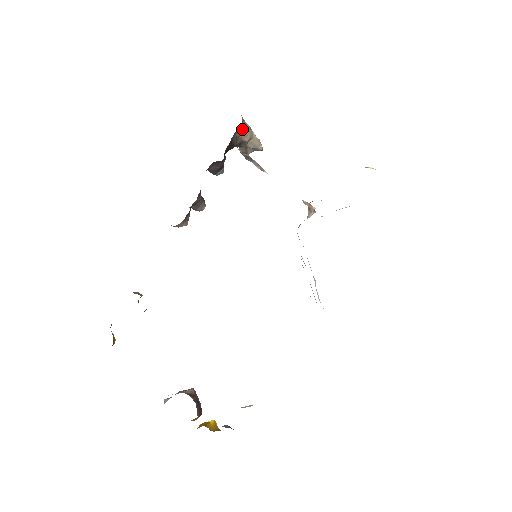
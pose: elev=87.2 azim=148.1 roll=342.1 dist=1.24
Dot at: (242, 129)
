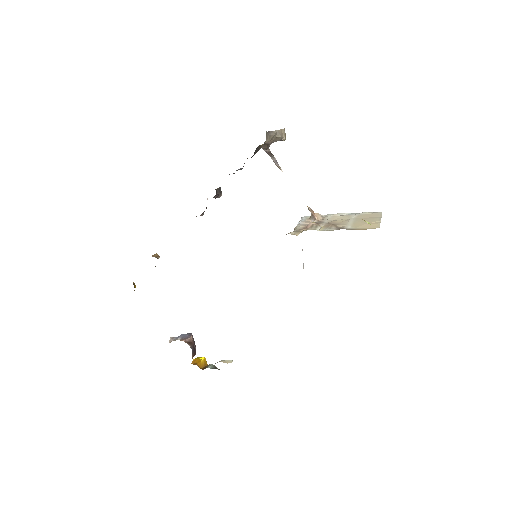
Dot at: (265, 142)
